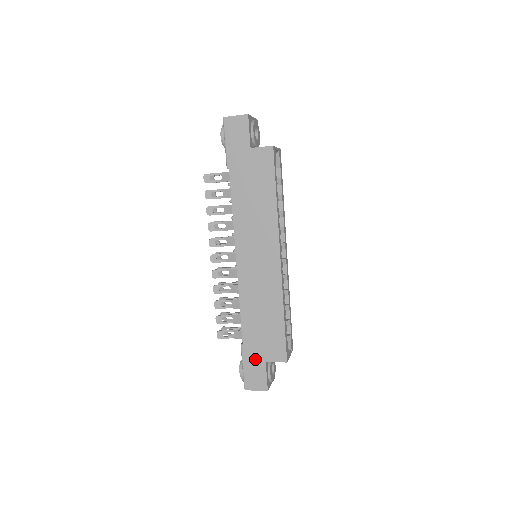
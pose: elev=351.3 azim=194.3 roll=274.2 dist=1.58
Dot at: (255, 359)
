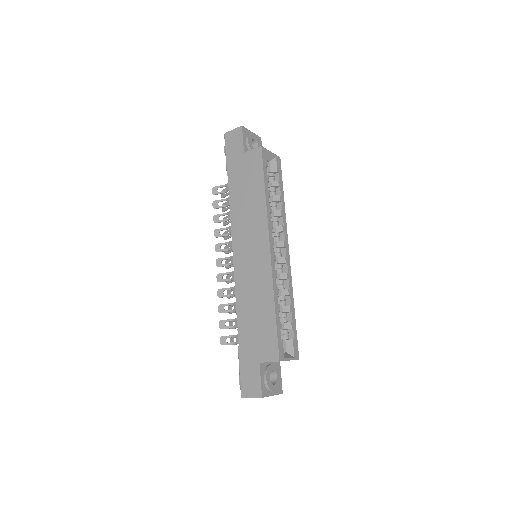
Dot at: (250, 360)
